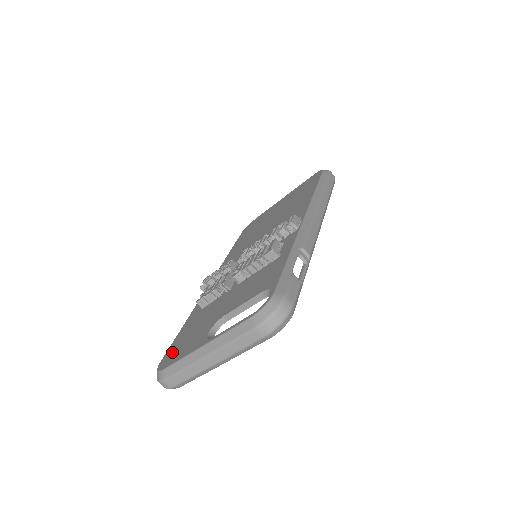
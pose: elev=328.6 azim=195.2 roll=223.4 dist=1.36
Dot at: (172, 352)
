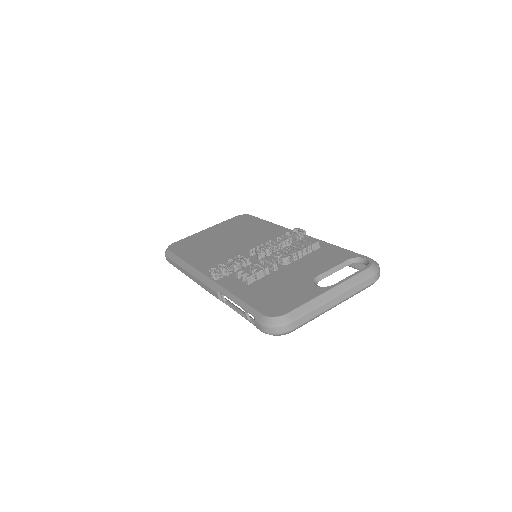
Dot at: (273, 306)
